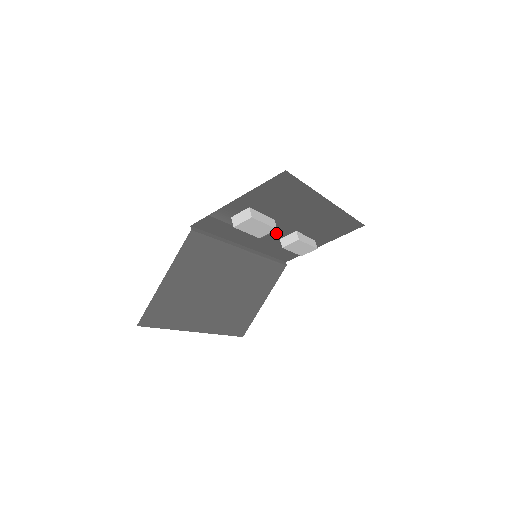
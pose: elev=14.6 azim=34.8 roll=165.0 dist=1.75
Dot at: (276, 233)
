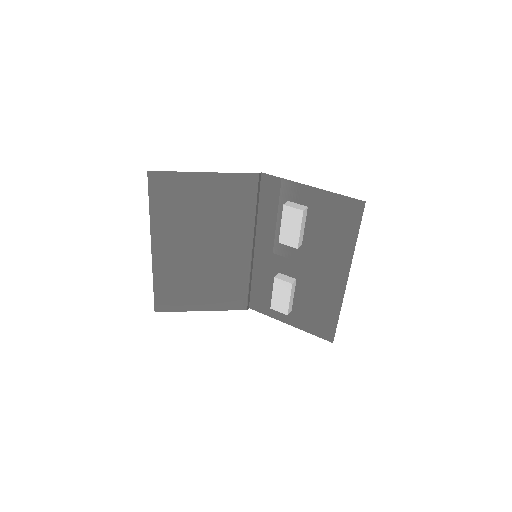
Dot at: (285, 262)
